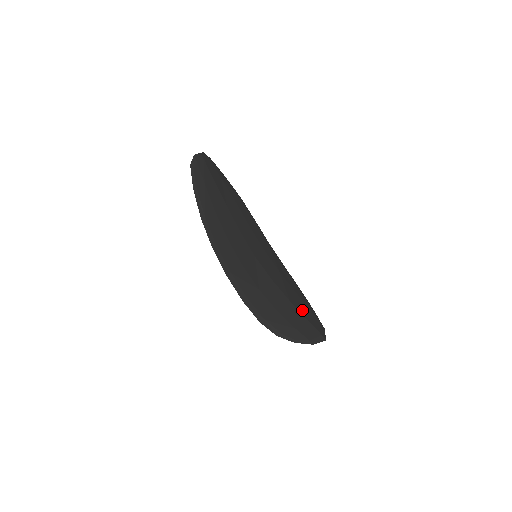
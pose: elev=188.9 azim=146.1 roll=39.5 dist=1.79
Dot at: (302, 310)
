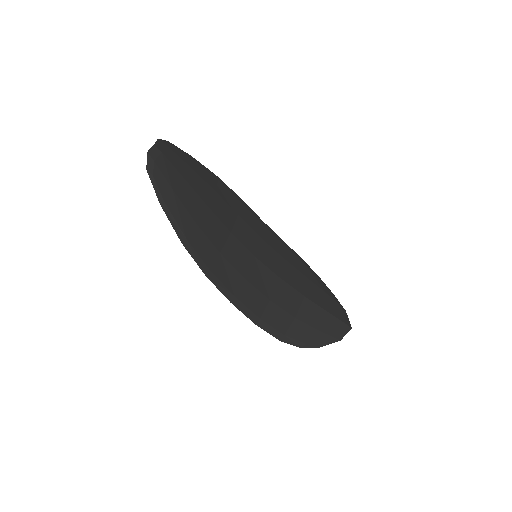
Dot at: (319, 301)
